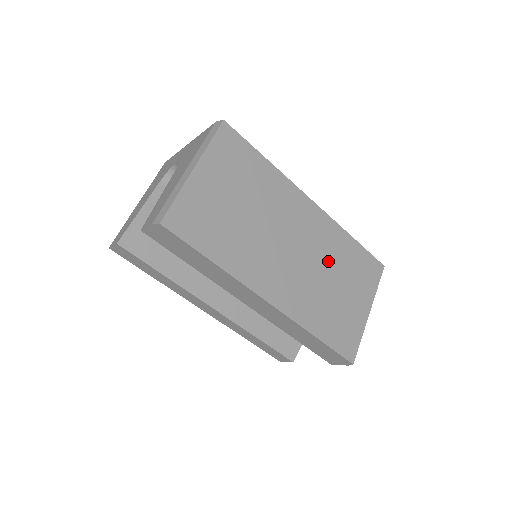
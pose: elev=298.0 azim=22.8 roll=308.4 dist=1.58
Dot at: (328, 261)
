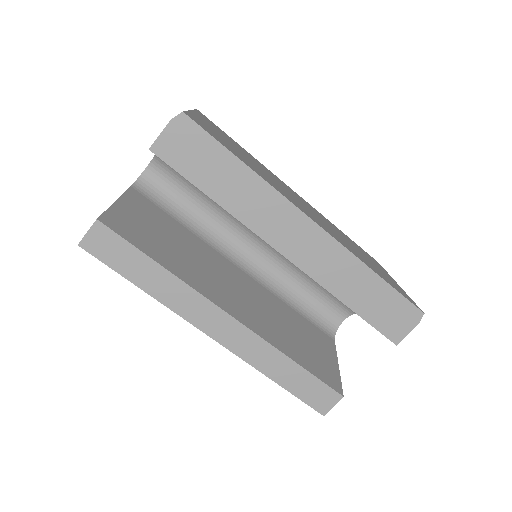
Dot at: occluded
